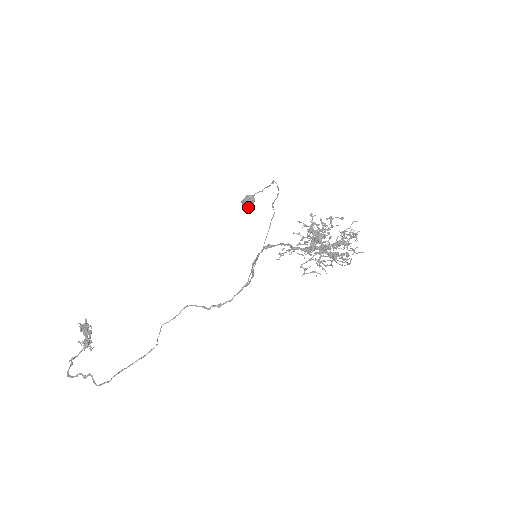
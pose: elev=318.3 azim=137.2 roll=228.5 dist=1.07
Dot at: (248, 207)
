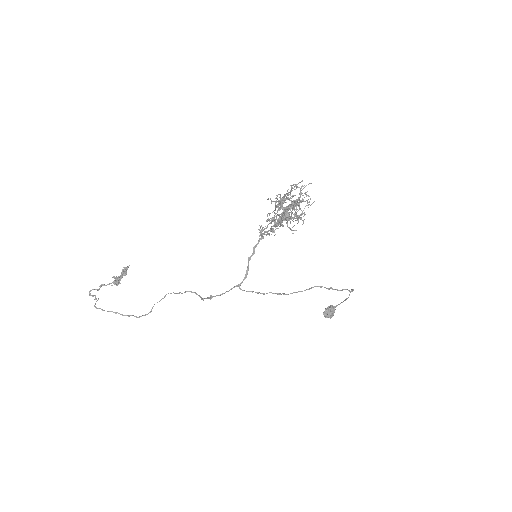
Dot at: (325, 313)
